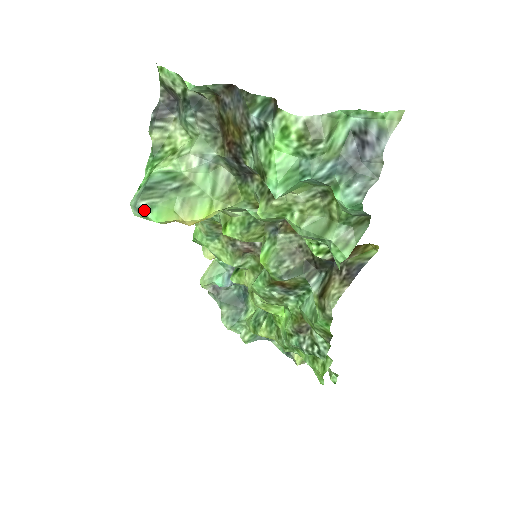
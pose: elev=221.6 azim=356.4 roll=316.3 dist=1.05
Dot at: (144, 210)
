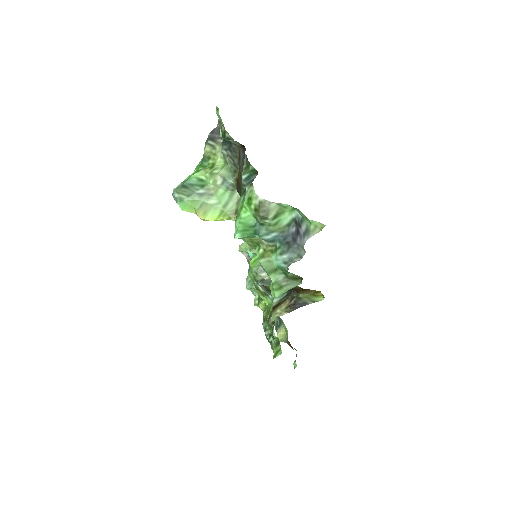
Dot at: (176, 199)
